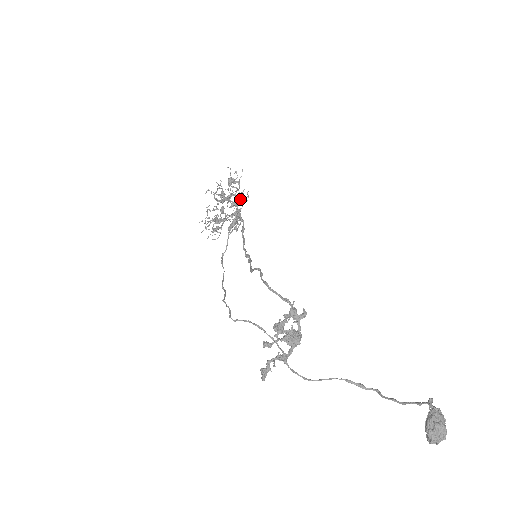
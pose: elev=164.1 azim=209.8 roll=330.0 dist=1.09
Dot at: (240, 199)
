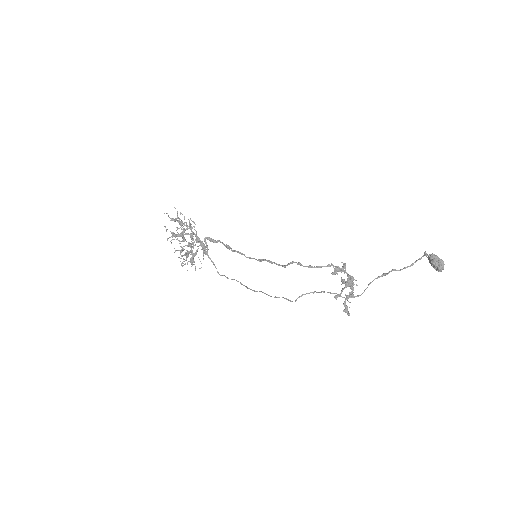
Dot at: occluded
